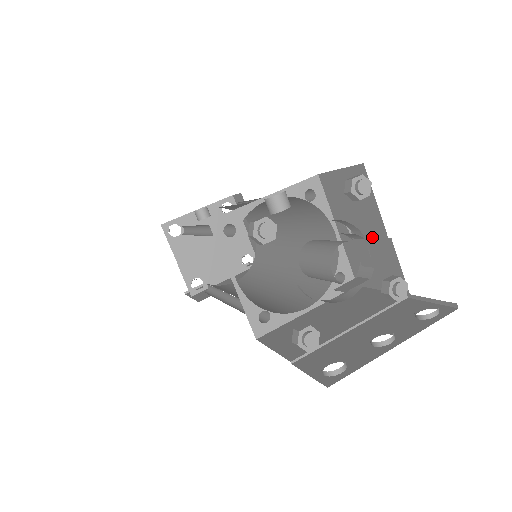
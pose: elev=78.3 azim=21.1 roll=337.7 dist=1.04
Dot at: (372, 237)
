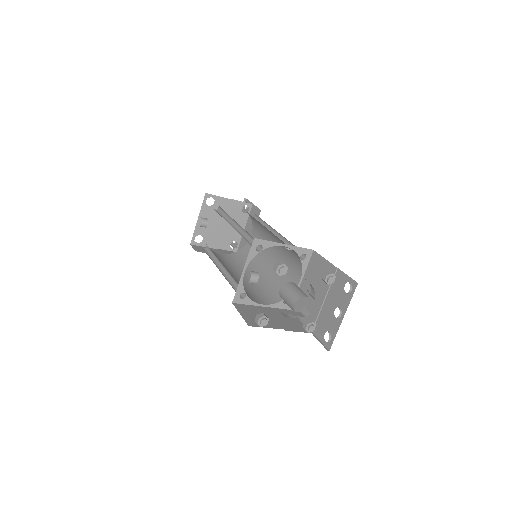
Dot at: occluded
